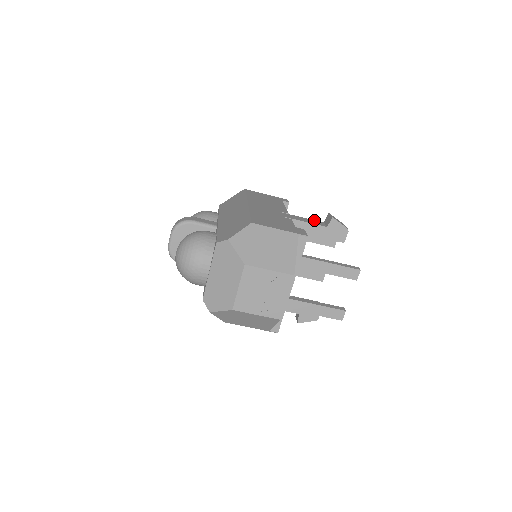
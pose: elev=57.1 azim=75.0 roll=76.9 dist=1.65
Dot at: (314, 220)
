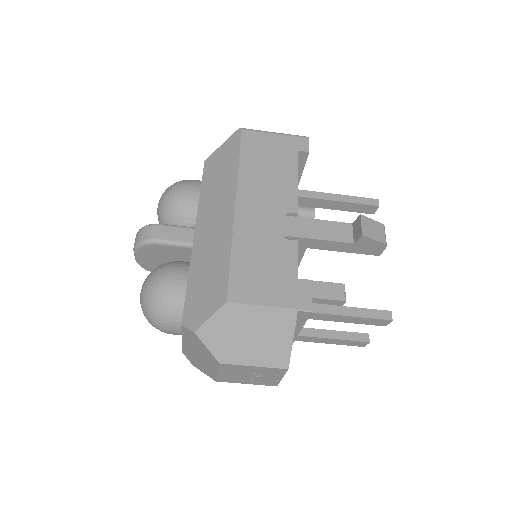
Dot at: (337, 222)
